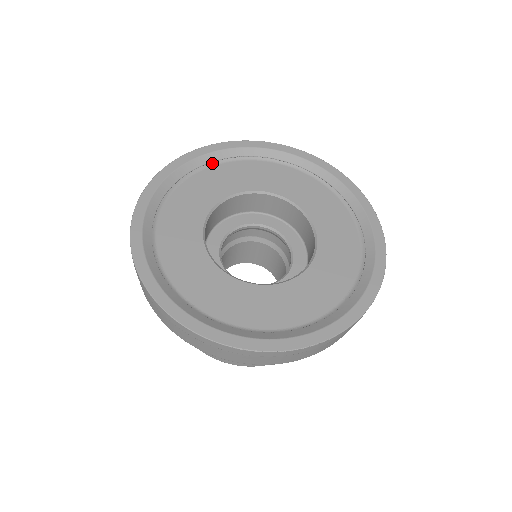
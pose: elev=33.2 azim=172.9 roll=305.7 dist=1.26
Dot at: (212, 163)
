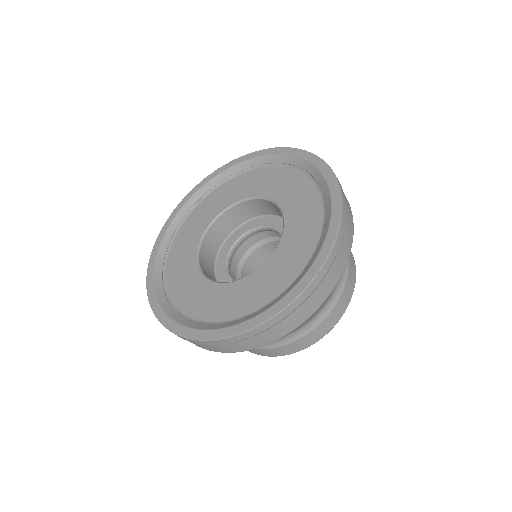
Dot at: (221, 183)
